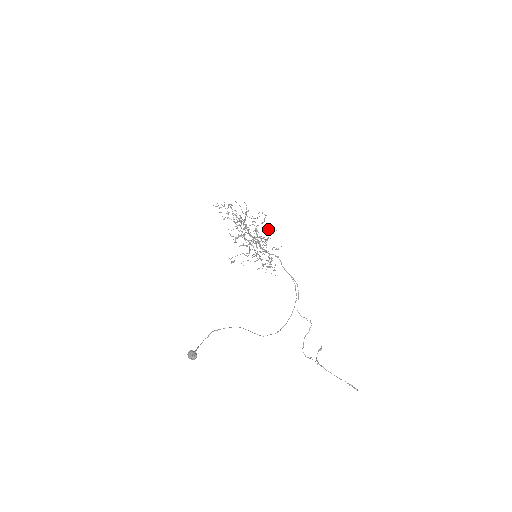
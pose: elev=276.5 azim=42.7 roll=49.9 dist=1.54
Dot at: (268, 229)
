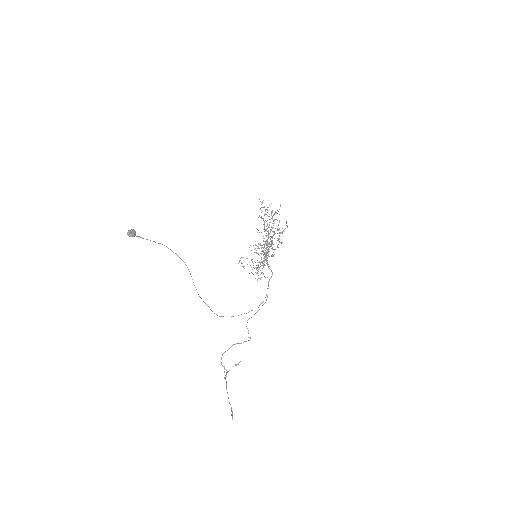
Dot at: occluded
